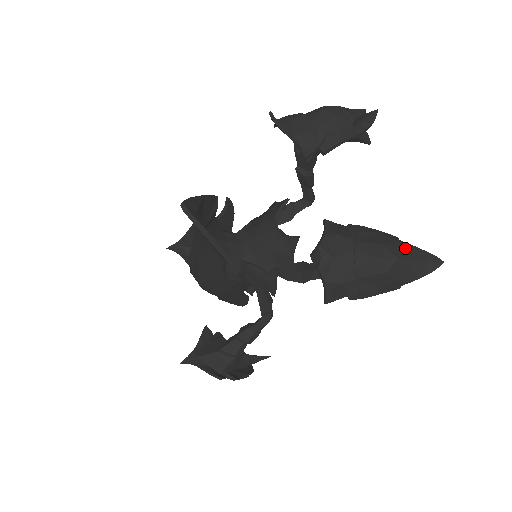
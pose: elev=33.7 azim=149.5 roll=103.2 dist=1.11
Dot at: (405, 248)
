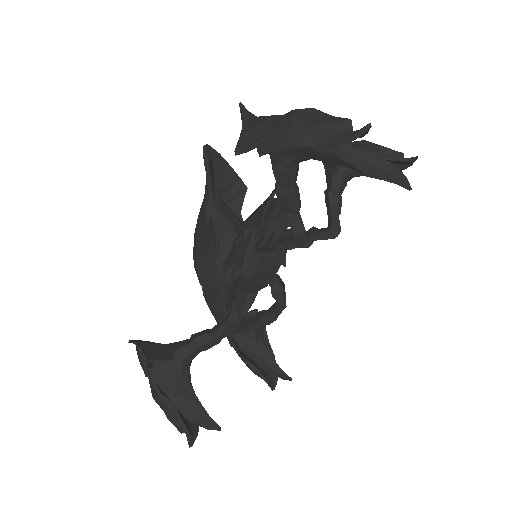
Dot at: occluded
